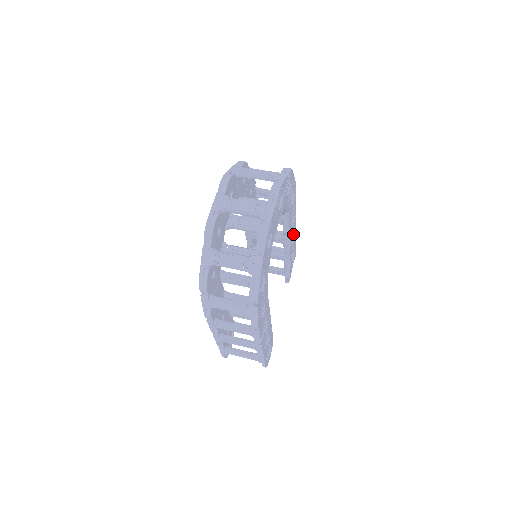
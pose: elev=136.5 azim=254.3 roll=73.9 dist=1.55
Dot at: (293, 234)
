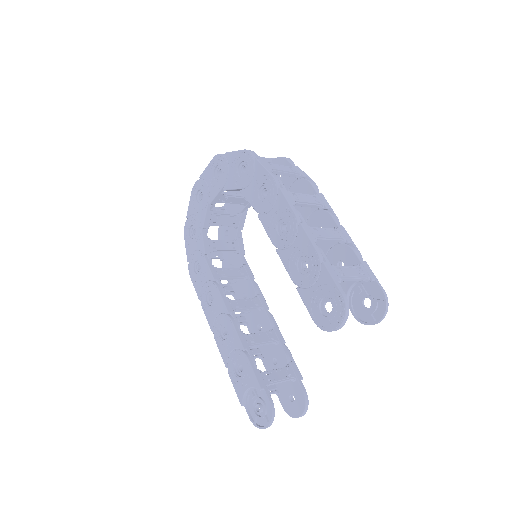
Dot at: occluded
